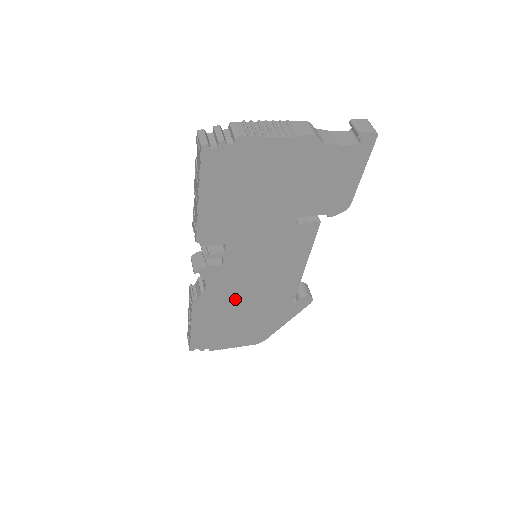
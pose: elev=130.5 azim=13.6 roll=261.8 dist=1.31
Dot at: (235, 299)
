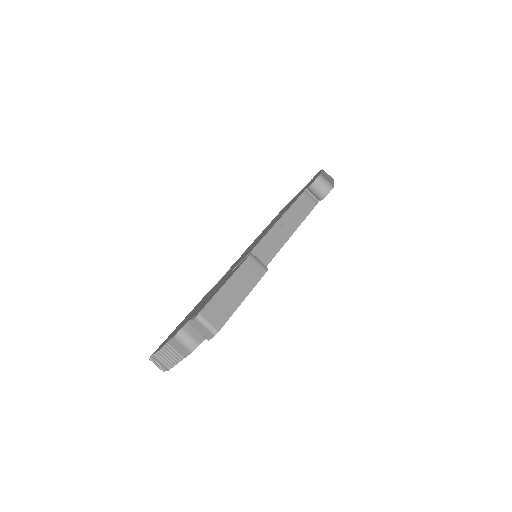
Dot at: occluded
